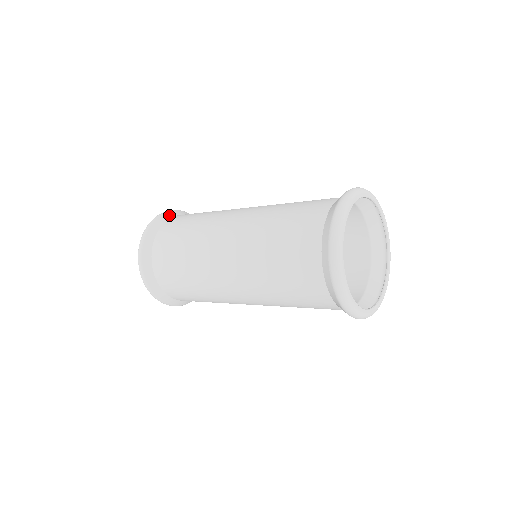
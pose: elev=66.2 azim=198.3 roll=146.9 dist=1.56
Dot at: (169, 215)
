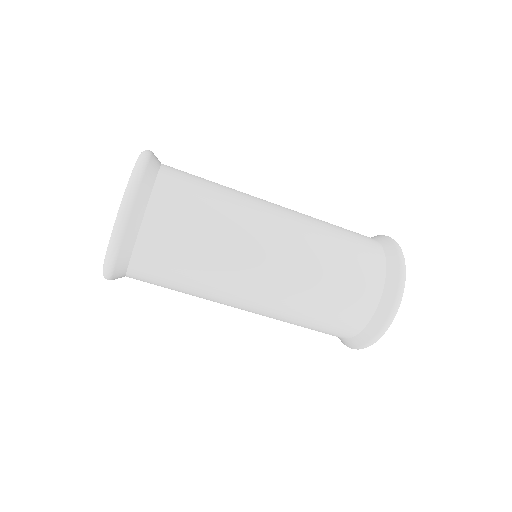
Dot at: (153, 170)
